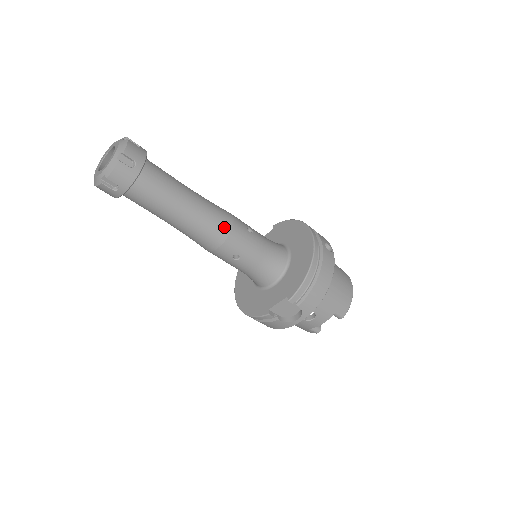
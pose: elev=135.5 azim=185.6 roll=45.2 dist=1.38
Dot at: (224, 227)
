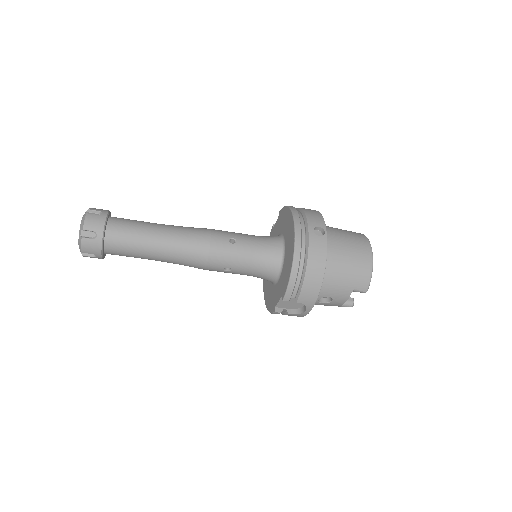
Dot at: (201, 250)
